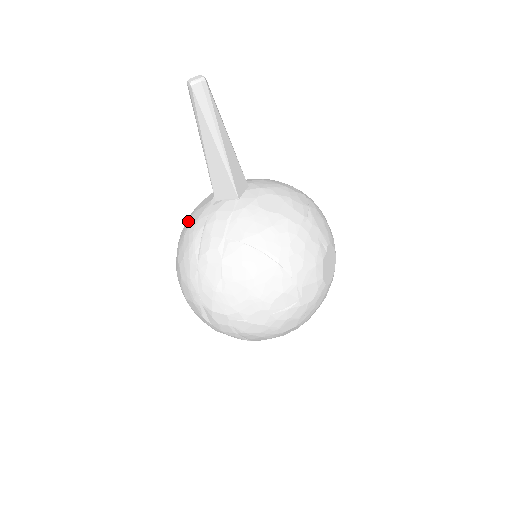
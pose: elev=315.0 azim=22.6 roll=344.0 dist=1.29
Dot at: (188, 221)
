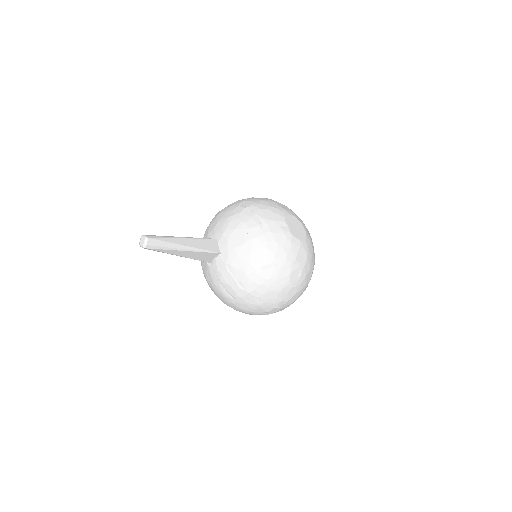
Dot at: (208, 282)
